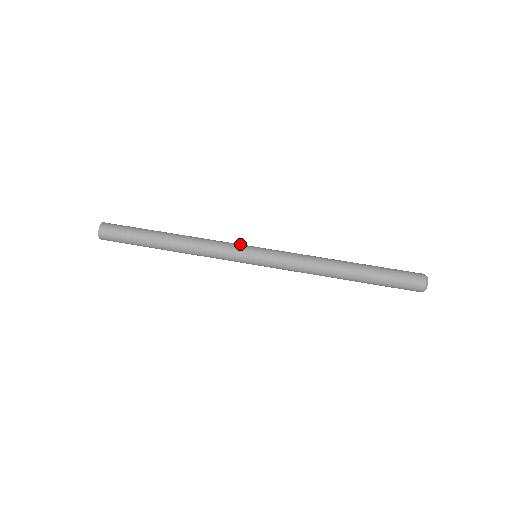
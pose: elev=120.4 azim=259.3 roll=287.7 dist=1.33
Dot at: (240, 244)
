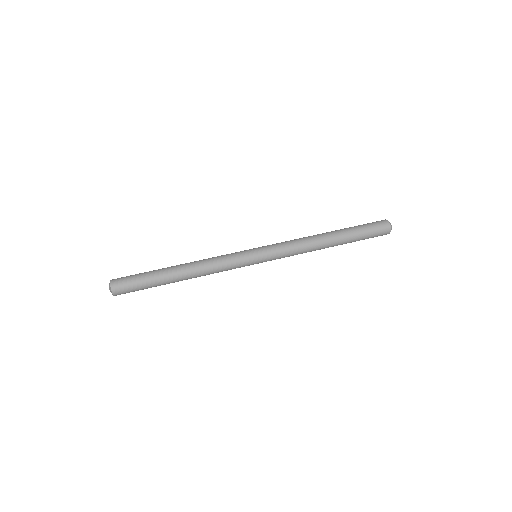
Dot at: occluded
